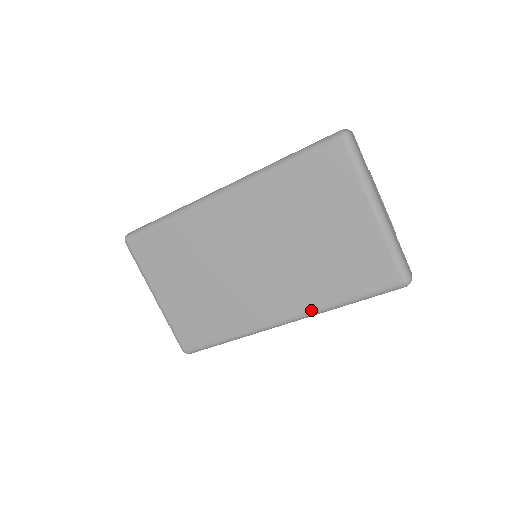
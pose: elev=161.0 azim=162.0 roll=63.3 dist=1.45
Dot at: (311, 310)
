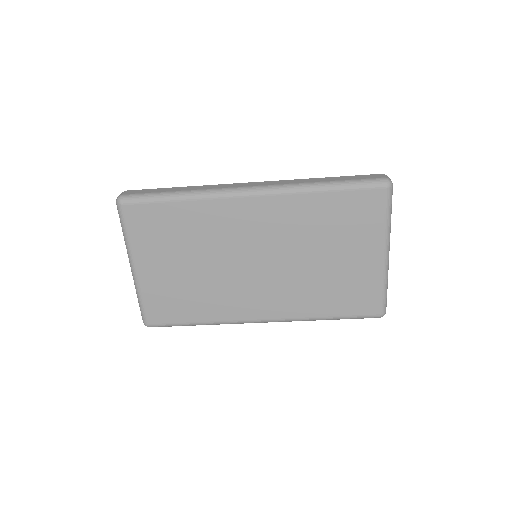
Dot at: (293, 317)
